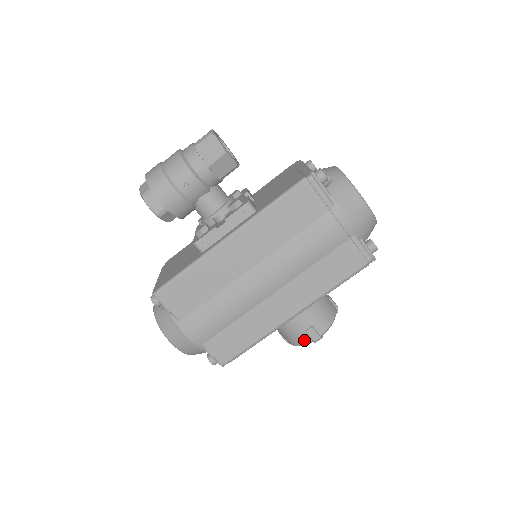
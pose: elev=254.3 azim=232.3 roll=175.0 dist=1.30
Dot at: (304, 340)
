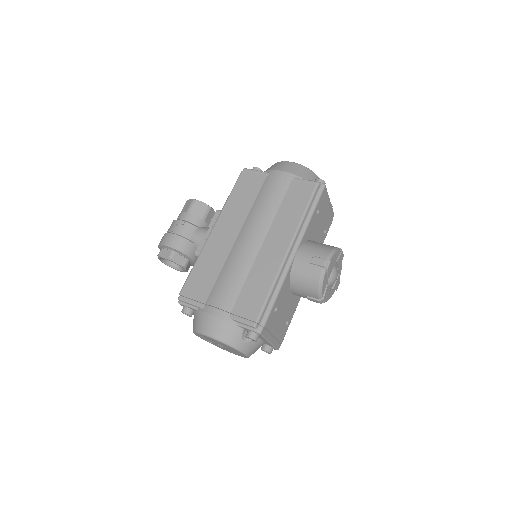
Dot at: (316, 272)
